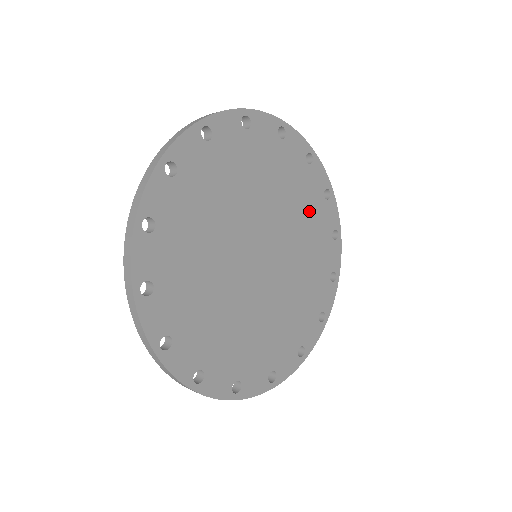
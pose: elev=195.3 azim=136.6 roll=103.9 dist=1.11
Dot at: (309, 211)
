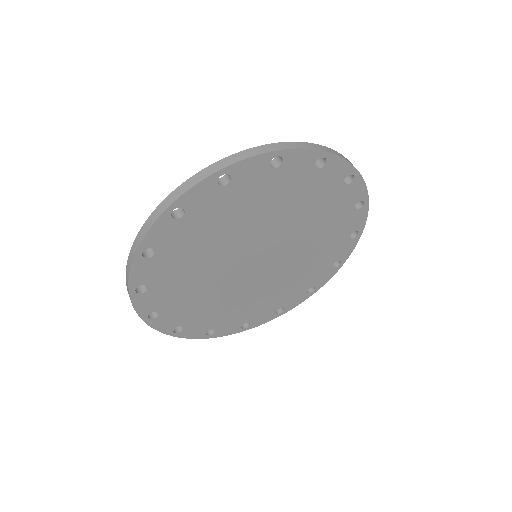
Dot at: (327, 242)
